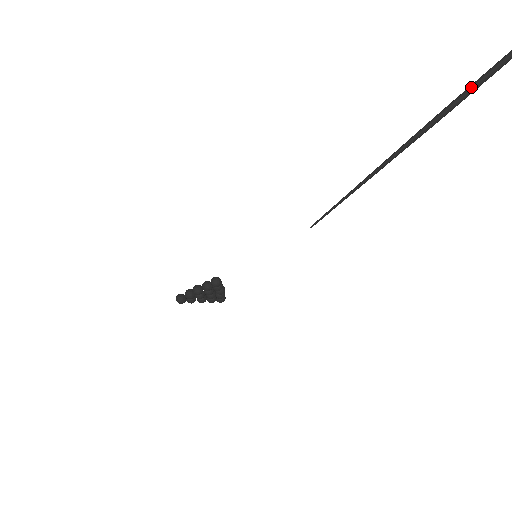
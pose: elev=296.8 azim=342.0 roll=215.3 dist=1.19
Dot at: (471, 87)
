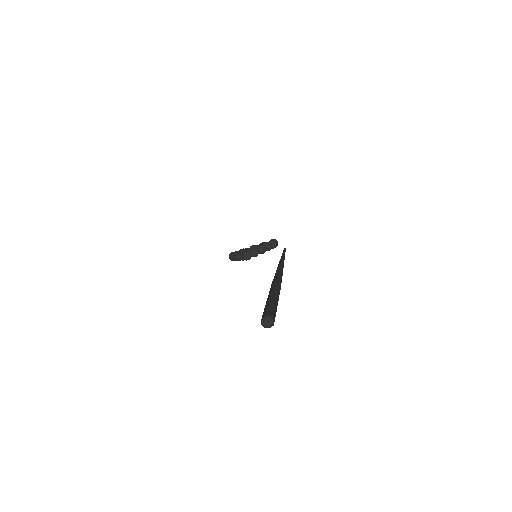
Dot at: occluded
